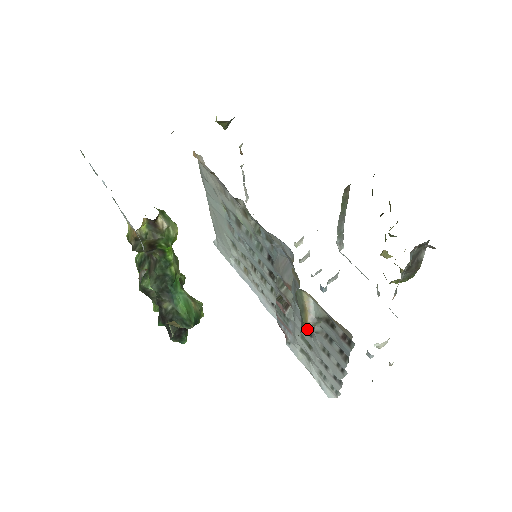
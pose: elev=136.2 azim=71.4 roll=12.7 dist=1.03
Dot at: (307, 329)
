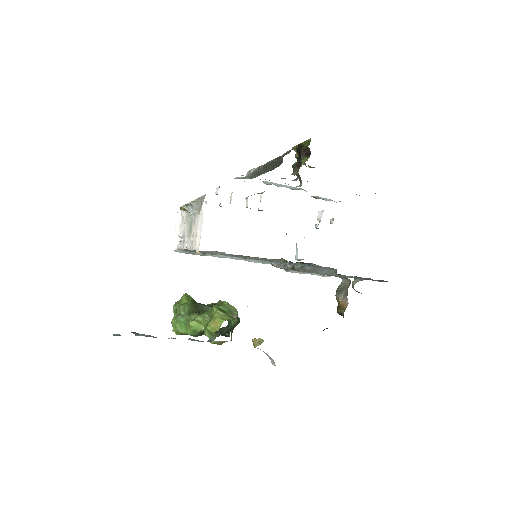
Dot at: occluded
